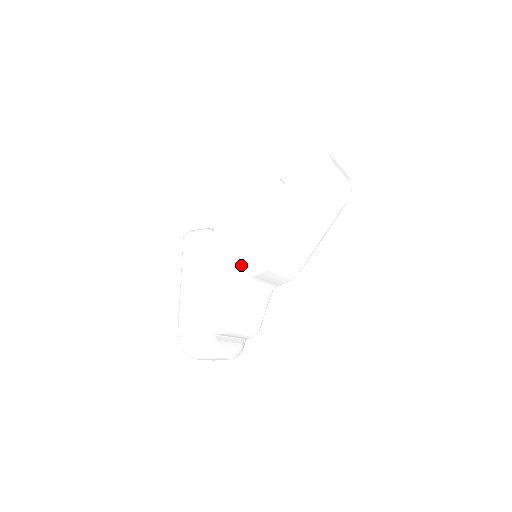
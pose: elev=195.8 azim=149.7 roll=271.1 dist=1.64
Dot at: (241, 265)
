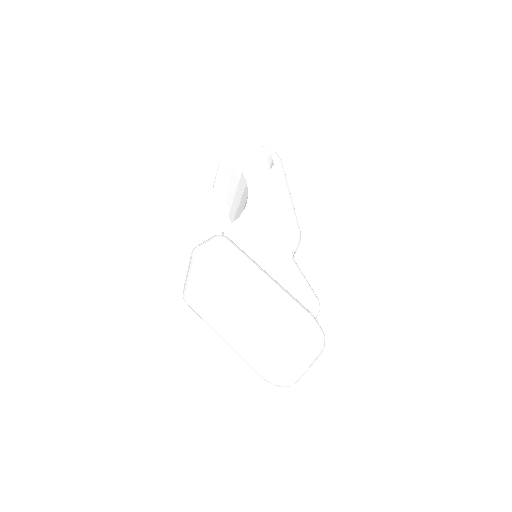
Dot at: (283, 245)
